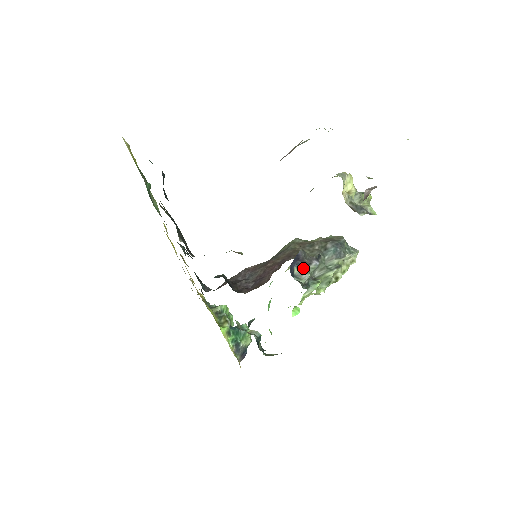
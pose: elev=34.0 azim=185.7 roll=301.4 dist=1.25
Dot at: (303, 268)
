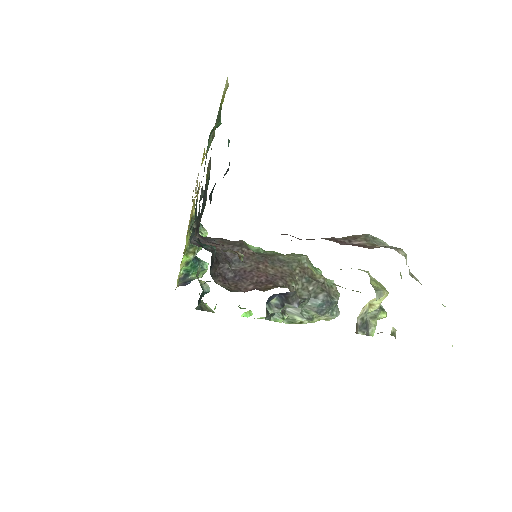
Dot at: (281, 303)
